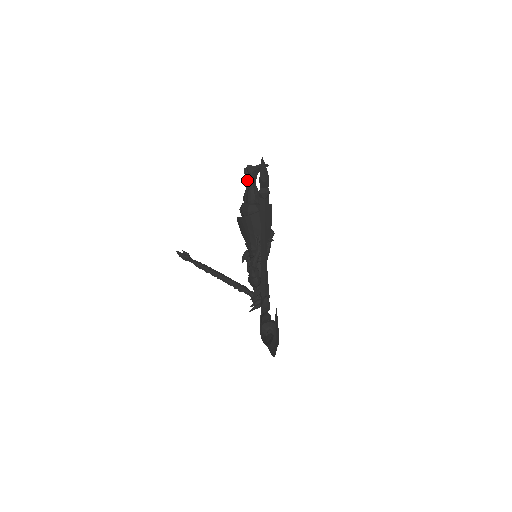
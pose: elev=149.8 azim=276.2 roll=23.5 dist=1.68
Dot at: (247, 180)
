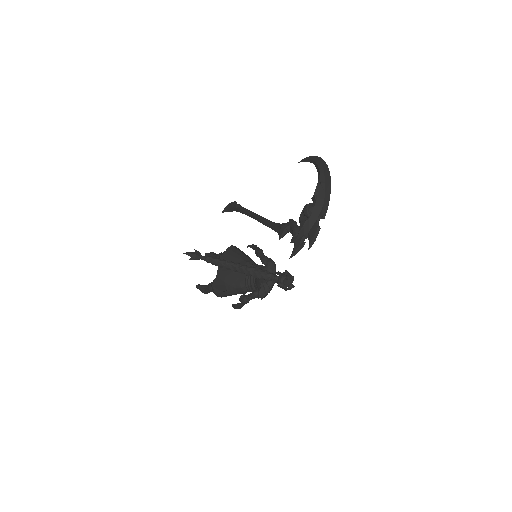
Dot at: (204, 286)
